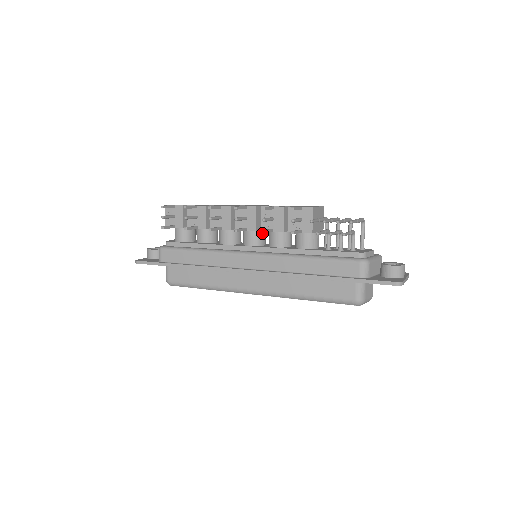
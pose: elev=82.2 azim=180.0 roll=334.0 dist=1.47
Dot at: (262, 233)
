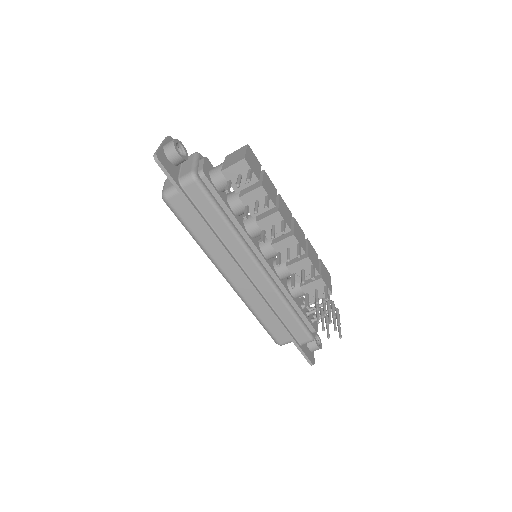
Dot at: occluded
